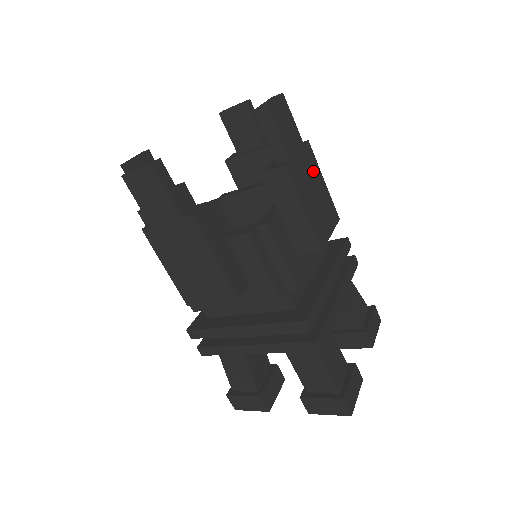
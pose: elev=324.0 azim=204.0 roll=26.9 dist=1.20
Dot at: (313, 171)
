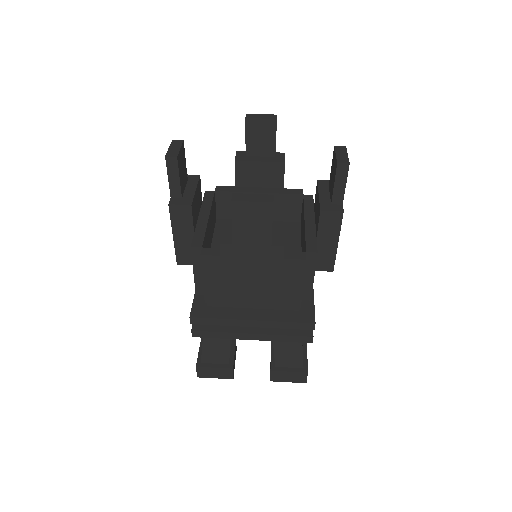
Dot at: occluded
